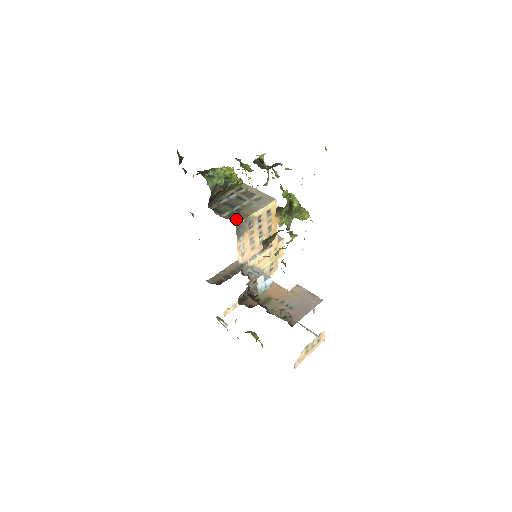
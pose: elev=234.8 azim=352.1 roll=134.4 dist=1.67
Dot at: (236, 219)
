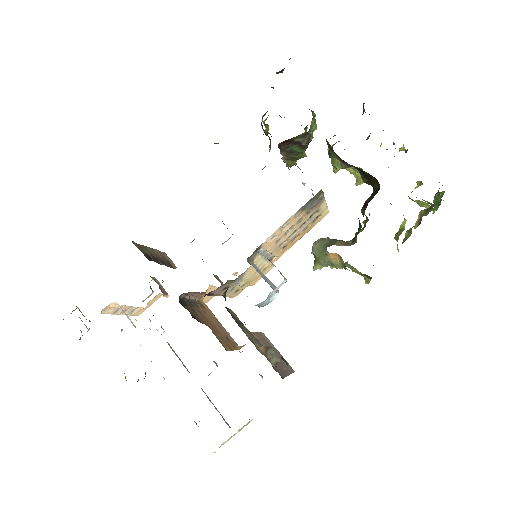
Dot at: occluded
